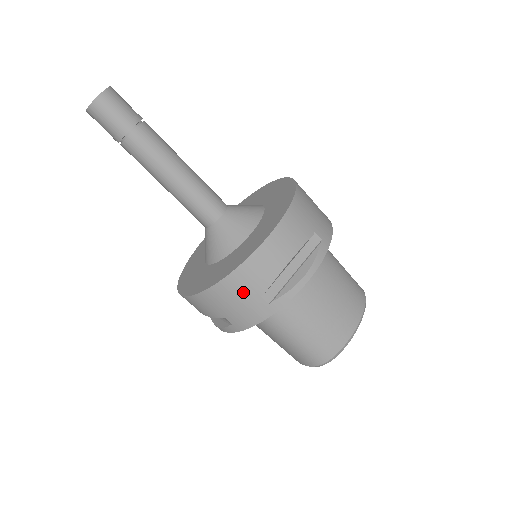
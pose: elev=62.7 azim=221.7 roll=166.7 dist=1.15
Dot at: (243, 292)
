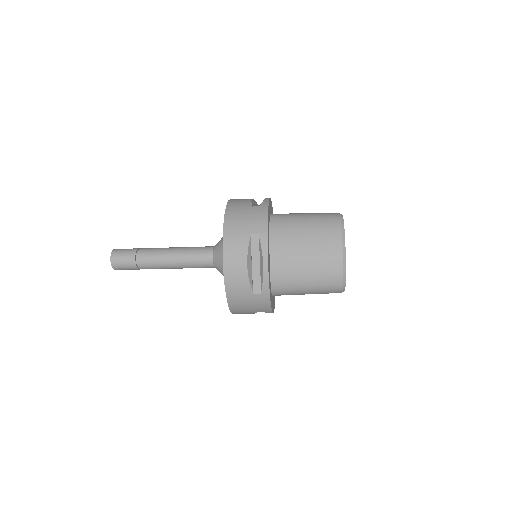
Dot at: (243, 299)
